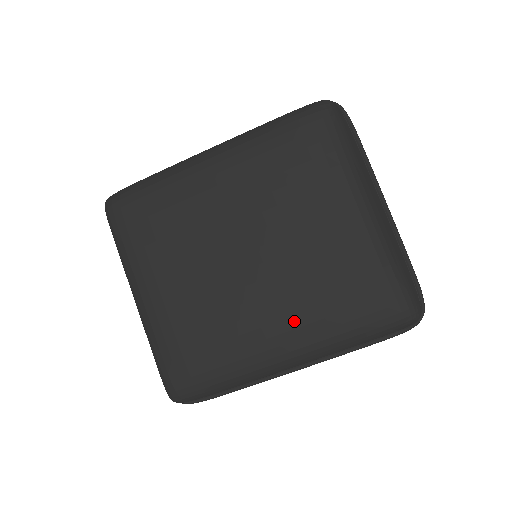
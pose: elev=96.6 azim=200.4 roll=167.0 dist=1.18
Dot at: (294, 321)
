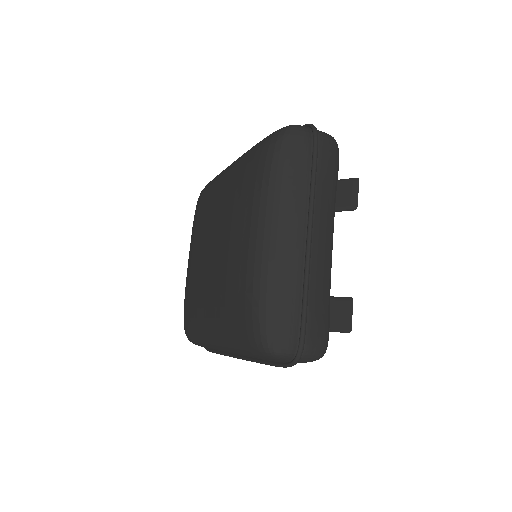
Dot at: (212, 312)
